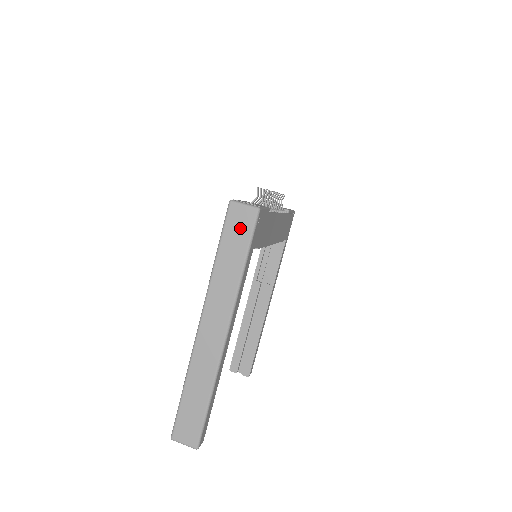
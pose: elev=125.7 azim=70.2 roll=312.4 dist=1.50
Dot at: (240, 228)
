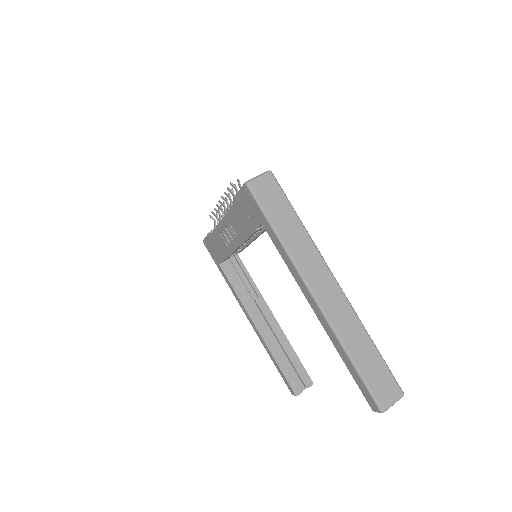
Dot at: (272, 195)
